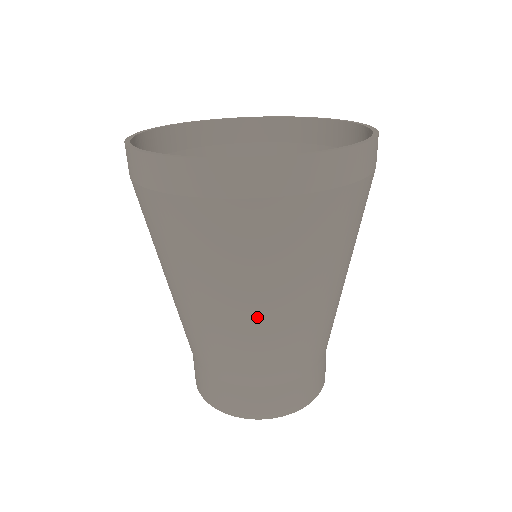
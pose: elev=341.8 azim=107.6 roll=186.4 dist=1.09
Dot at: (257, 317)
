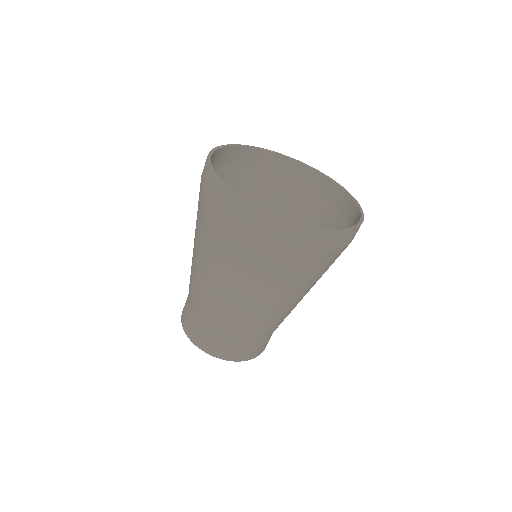
Dot at: (229, 293)
